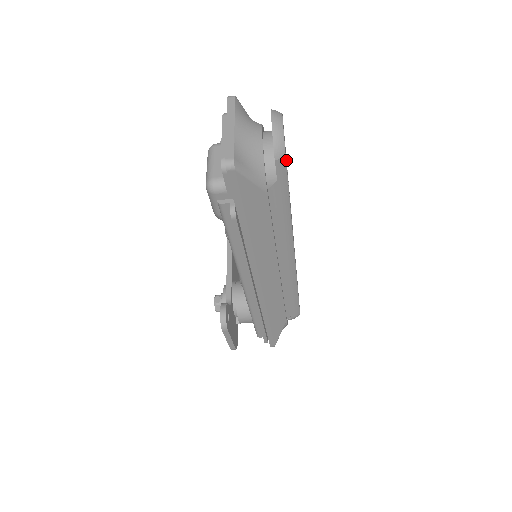
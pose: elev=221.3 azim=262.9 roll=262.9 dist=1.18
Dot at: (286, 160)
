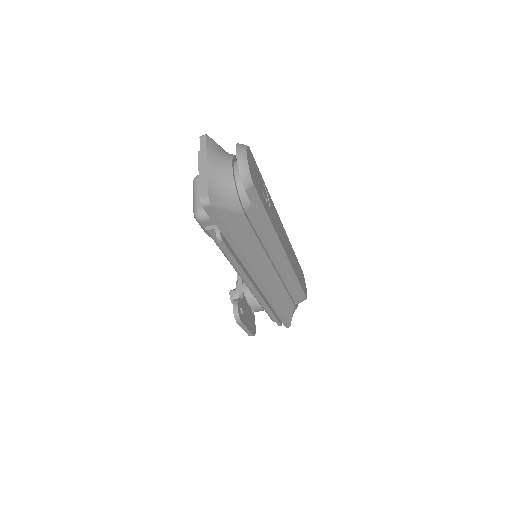
Dot at: (259, 181)
